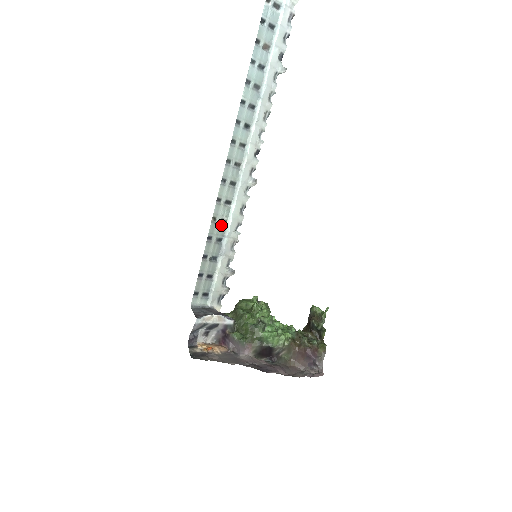
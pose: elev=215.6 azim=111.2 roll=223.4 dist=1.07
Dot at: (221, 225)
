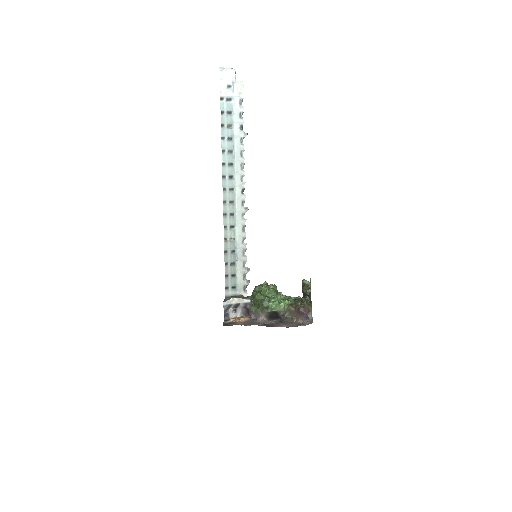
Dot at: (231, 242)
